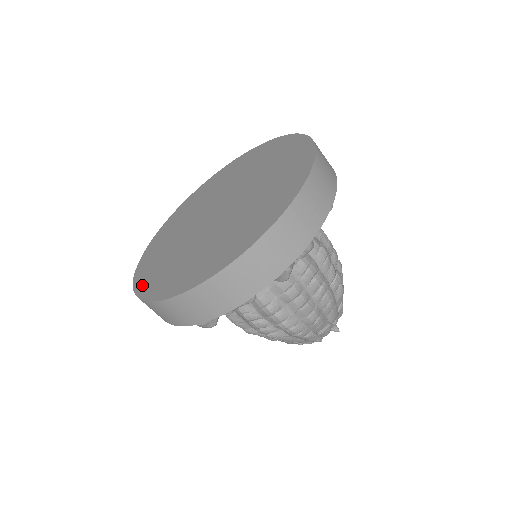
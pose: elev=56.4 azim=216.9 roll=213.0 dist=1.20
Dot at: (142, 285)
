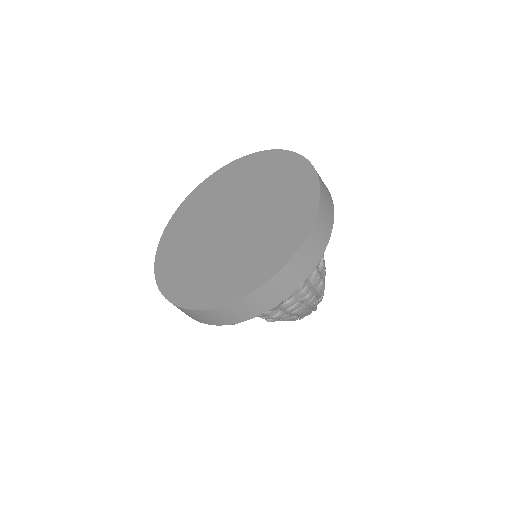
Dot at: (199, 301)
